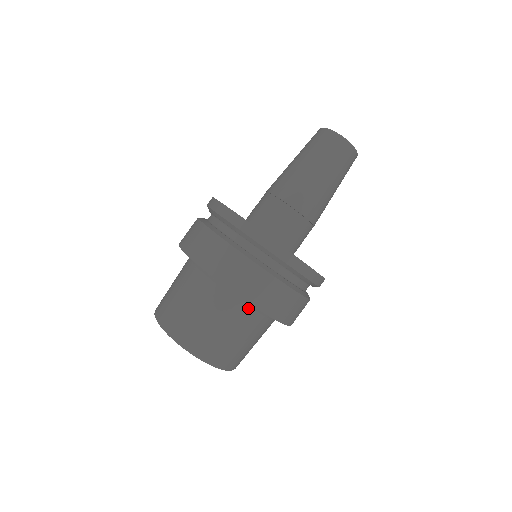
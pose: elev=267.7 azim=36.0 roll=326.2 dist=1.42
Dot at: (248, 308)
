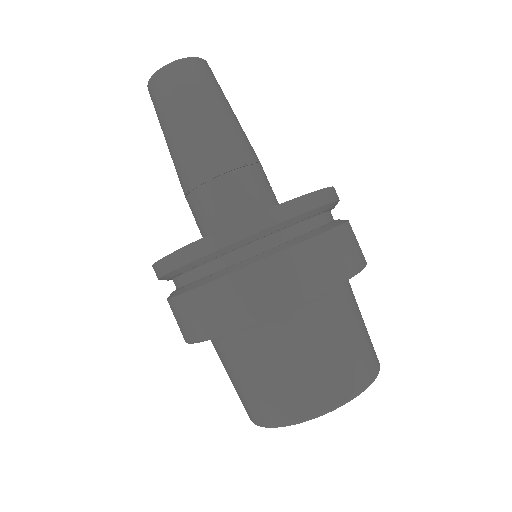
Dot at: (282, 319)
